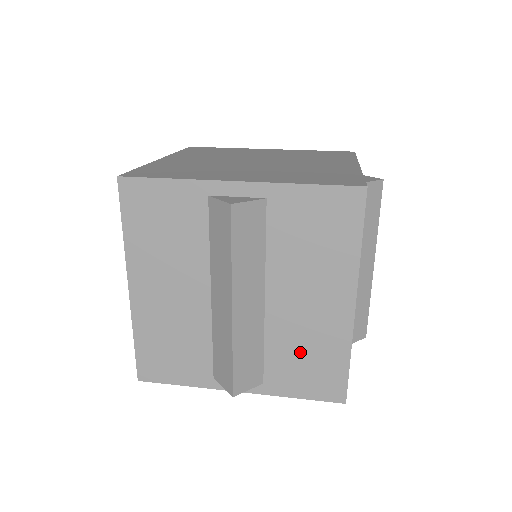
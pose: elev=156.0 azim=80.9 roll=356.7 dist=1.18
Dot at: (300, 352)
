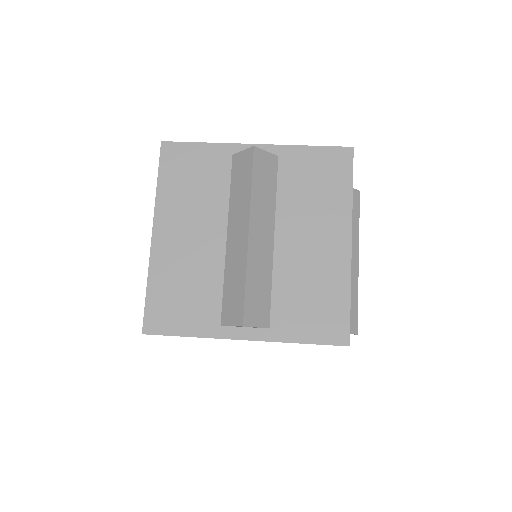
Dot at: (305, 291)
